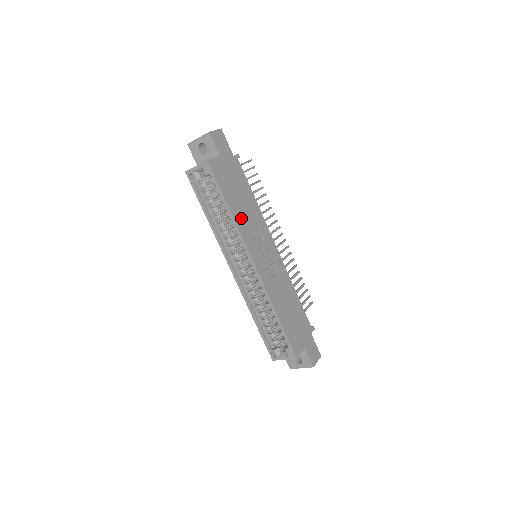
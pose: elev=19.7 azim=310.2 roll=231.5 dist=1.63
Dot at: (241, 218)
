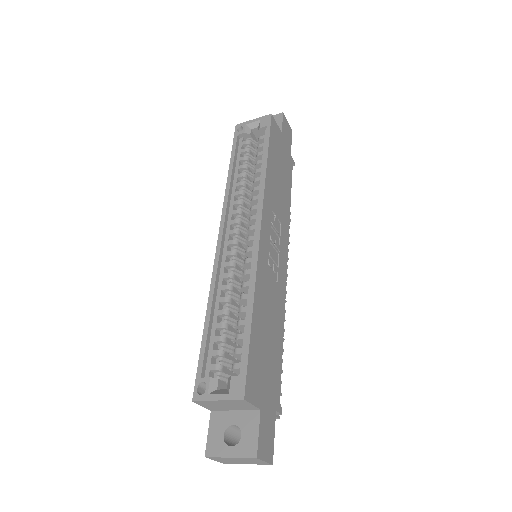
Dot at: (272, 185)
